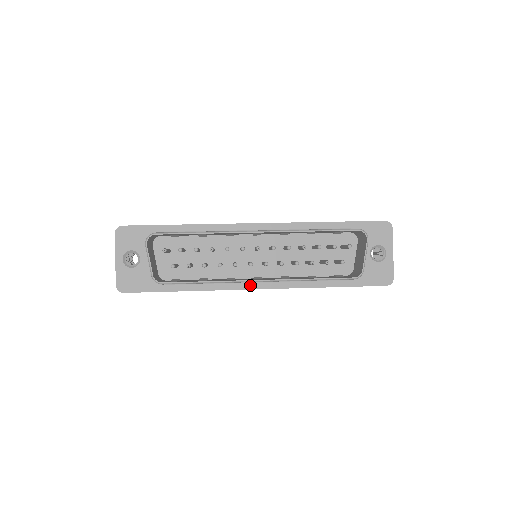
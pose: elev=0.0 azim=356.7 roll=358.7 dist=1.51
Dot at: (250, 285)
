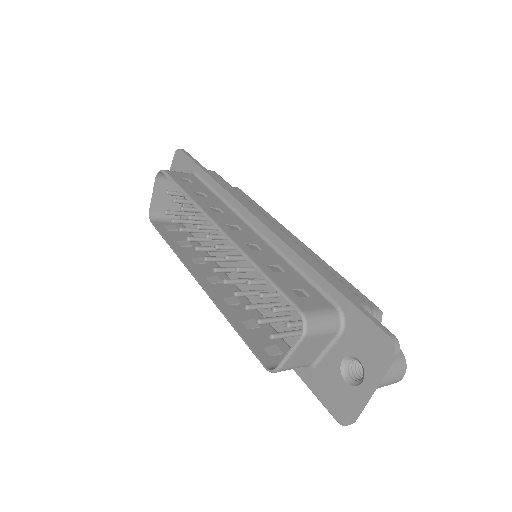
Dot at: occluded
